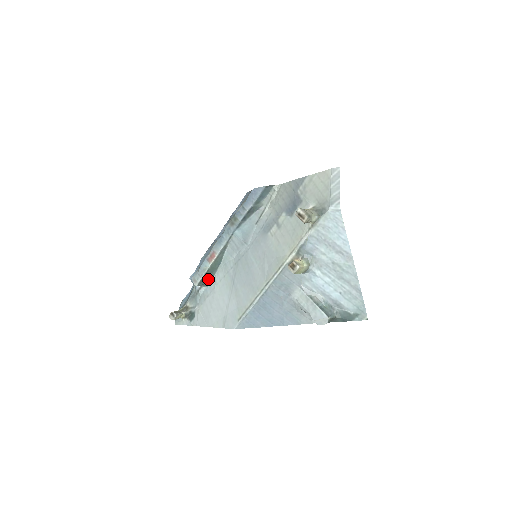
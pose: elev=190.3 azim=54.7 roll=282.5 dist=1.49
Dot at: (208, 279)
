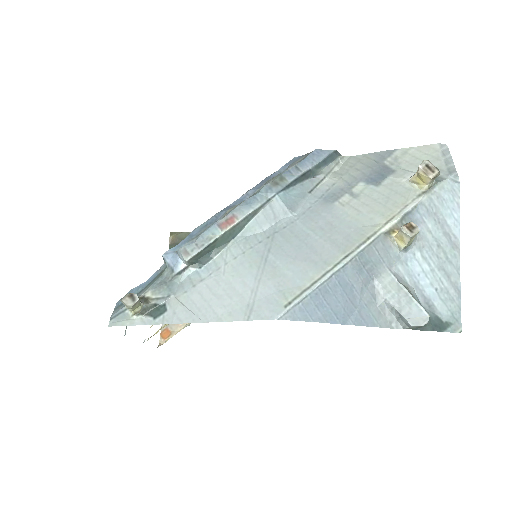
Dot at: (206, 256)
